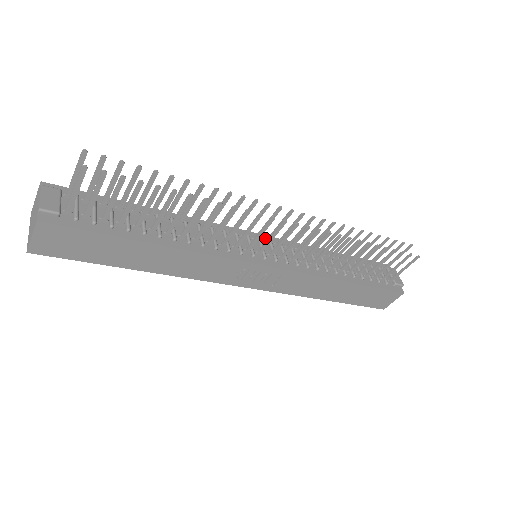
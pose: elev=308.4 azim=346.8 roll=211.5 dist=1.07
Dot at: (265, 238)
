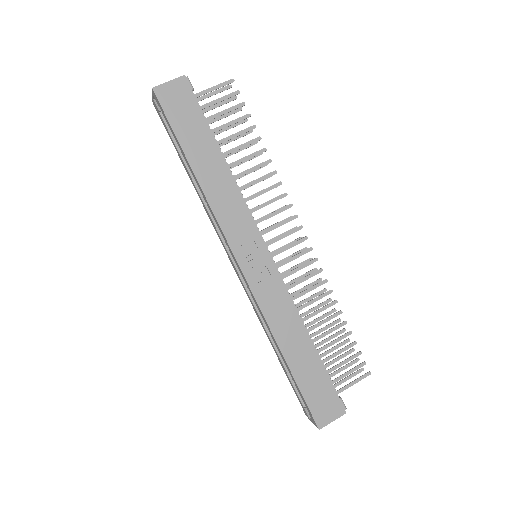
Dot at: occluded
